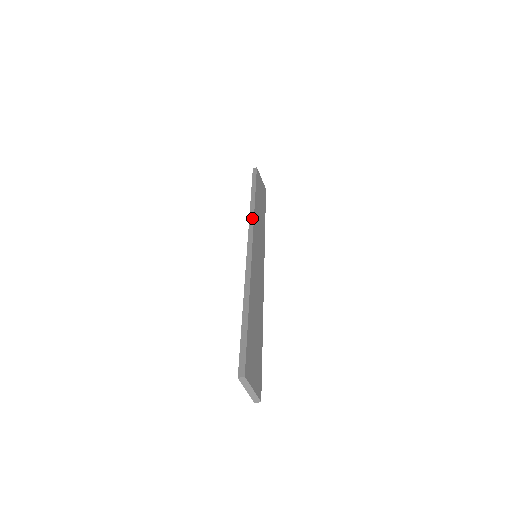
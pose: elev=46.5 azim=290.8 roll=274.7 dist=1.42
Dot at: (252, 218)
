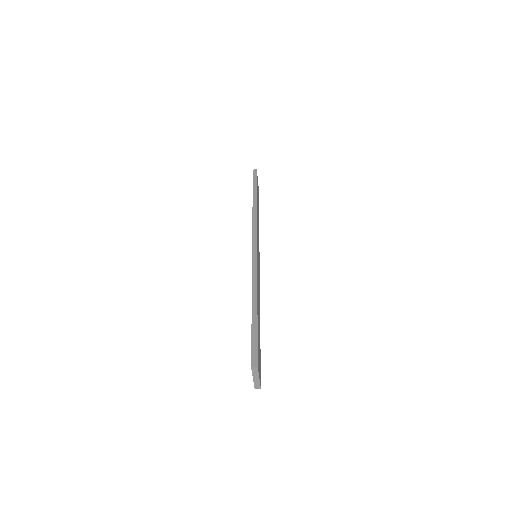
Dot at: (255, 220)
